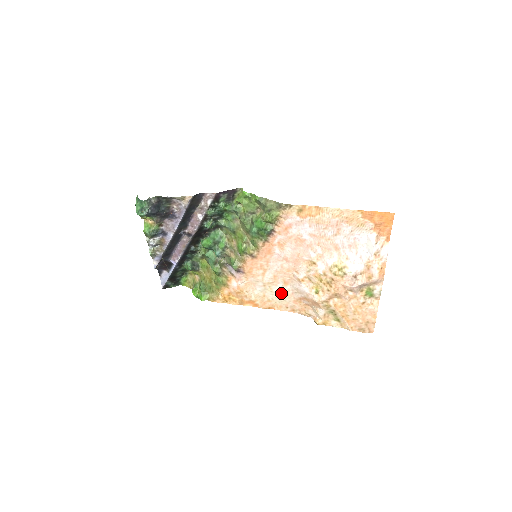
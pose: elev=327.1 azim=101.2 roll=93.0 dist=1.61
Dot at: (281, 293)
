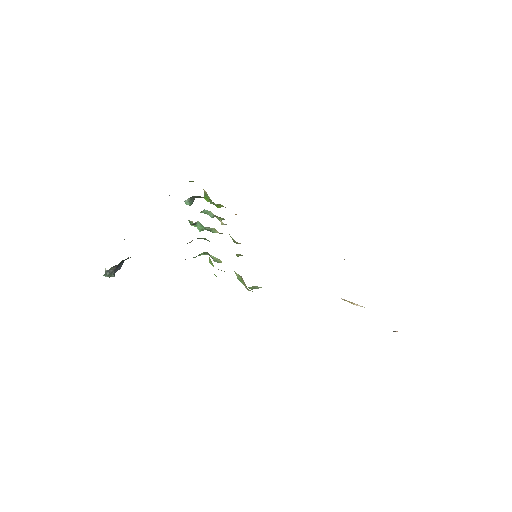
Dot at: occluded
